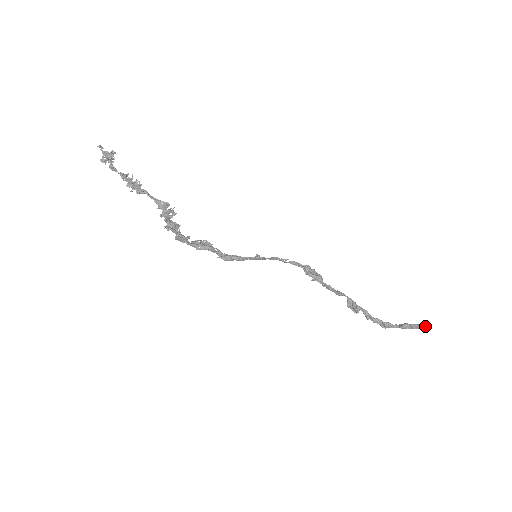
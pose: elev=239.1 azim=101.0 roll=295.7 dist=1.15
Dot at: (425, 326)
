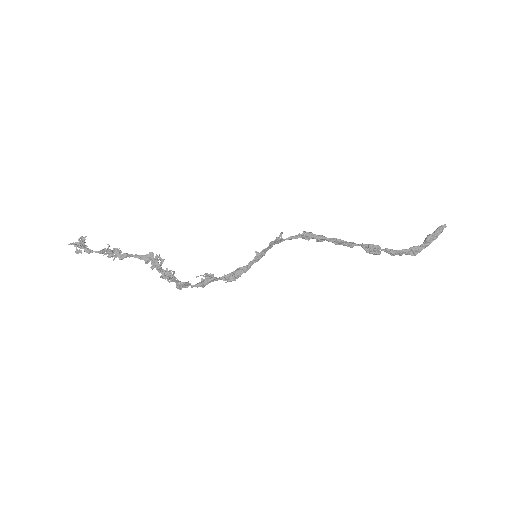
Dot at: (444, 225)
